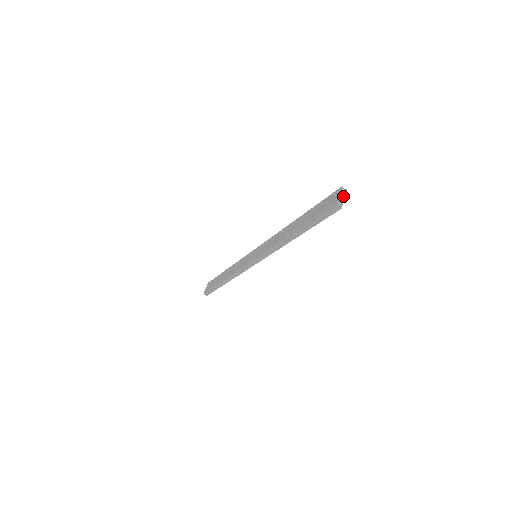
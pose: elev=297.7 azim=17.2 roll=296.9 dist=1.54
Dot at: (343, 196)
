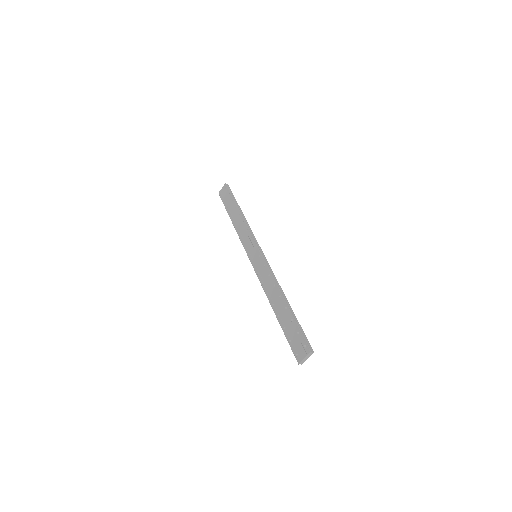
Dot at: (308, 357)
